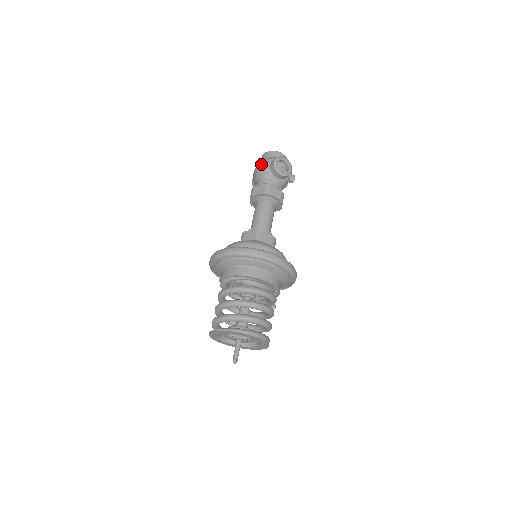
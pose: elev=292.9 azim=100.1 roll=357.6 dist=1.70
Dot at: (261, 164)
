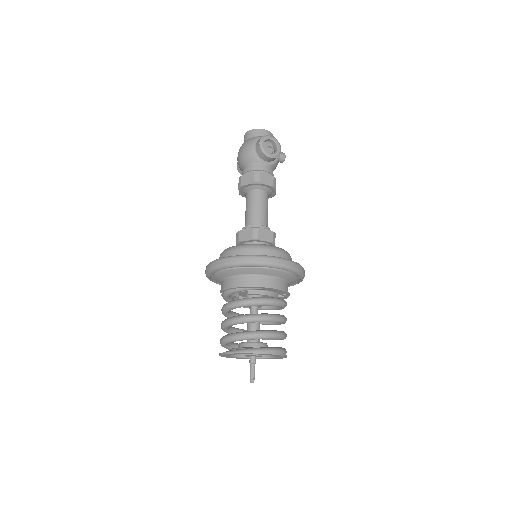
Dot at: (245, 147)
